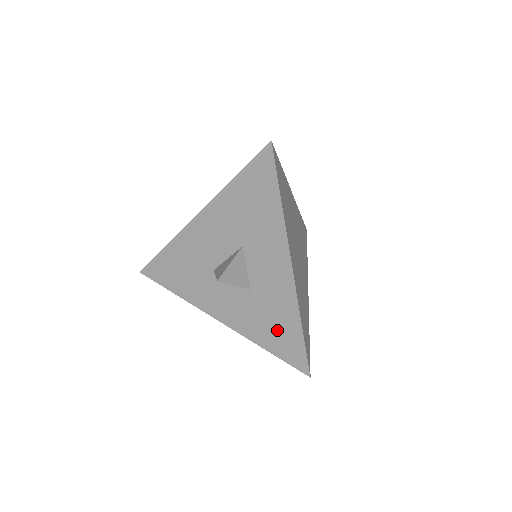
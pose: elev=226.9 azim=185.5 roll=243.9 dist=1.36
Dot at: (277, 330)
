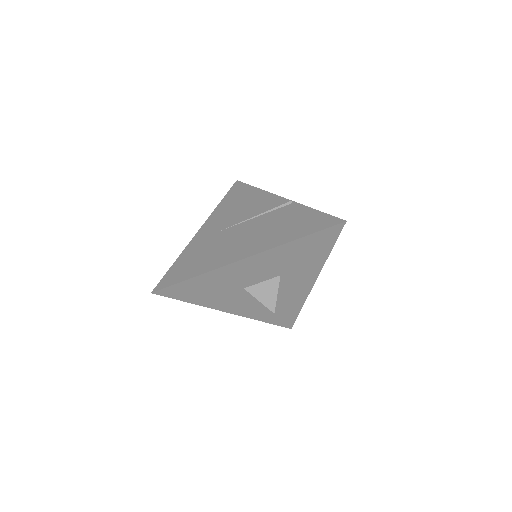
Dot at: (281, 313)
